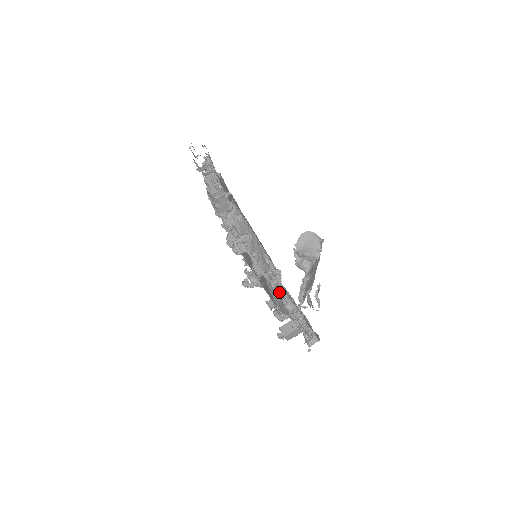
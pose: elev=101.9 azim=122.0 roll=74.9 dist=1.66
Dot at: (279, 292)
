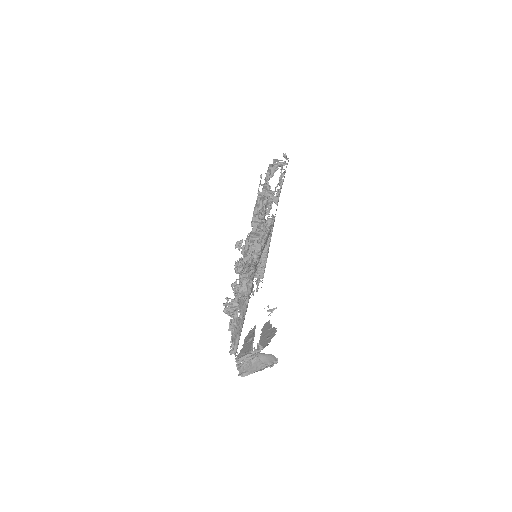
Dot at: occluded
